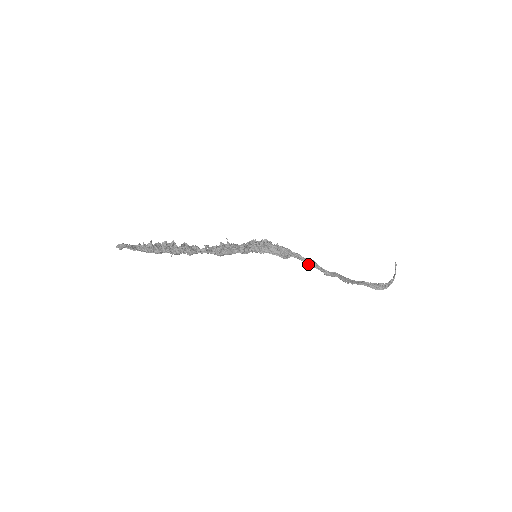
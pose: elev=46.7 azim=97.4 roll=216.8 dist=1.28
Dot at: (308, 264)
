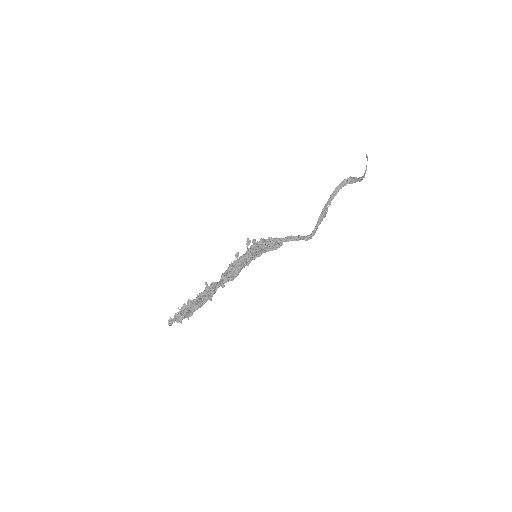
Dot at: occluded
